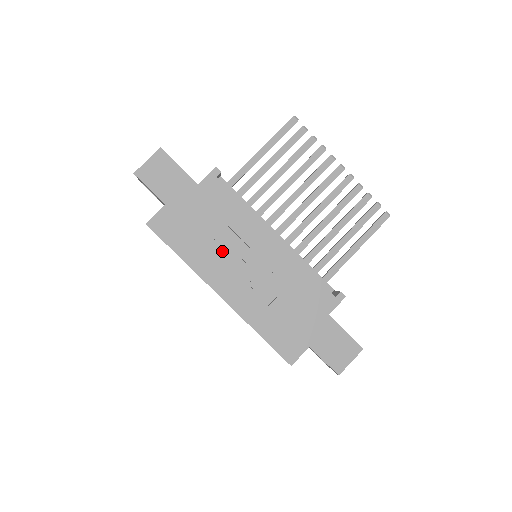
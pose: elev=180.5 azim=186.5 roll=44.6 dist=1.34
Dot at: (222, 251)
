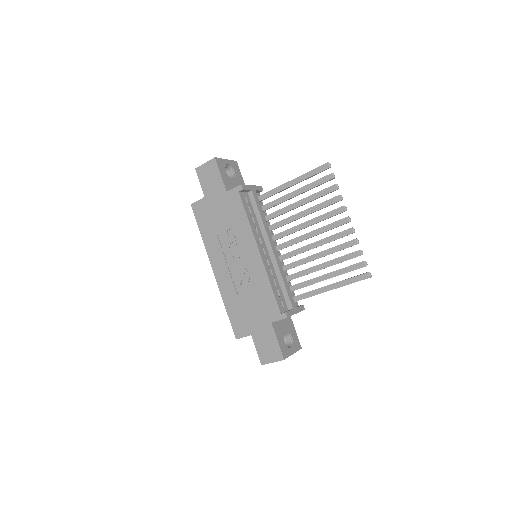
Dot at: (224, 243)
